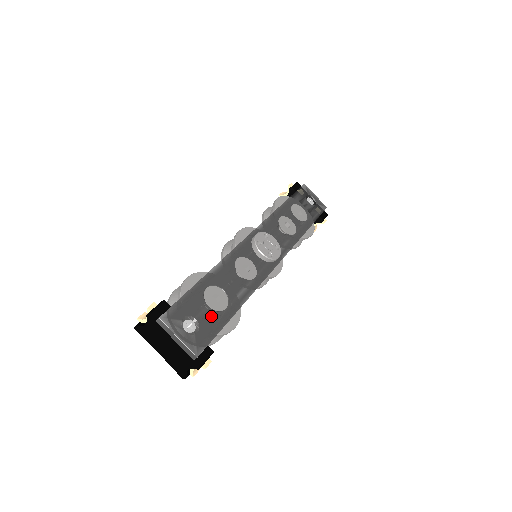
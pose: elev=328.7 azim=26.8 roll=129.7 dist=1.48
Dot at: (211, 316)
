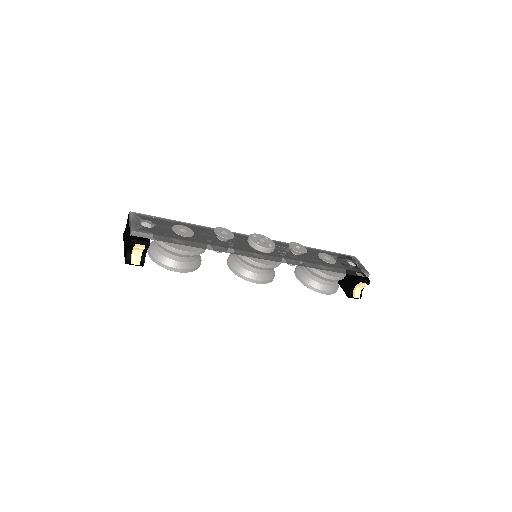
Dot at: (168, 231)
